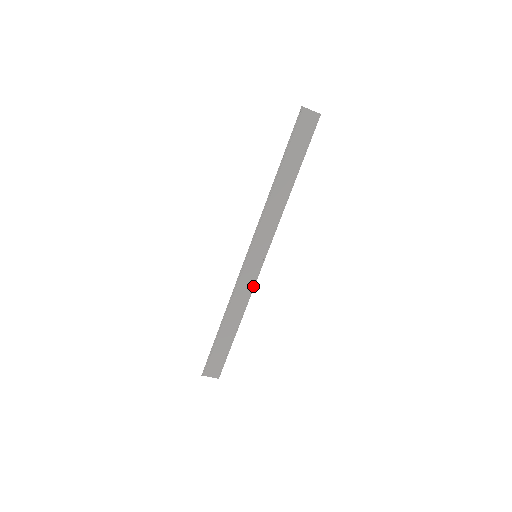
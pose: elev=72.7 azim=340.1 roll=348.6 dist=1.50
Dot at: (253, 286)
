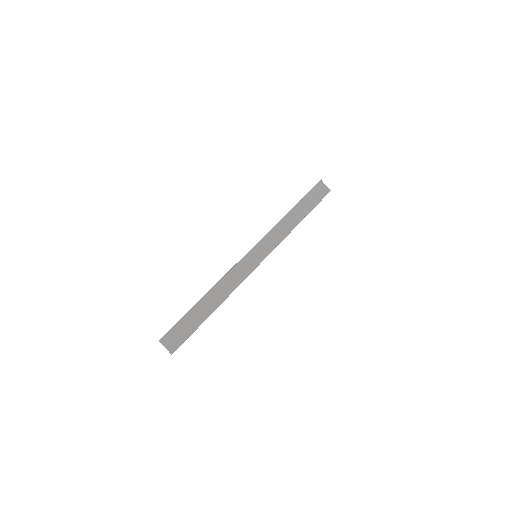
Dot at: (243, 279)
